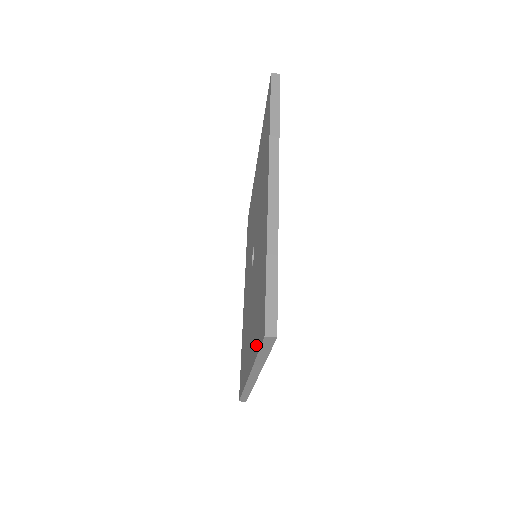
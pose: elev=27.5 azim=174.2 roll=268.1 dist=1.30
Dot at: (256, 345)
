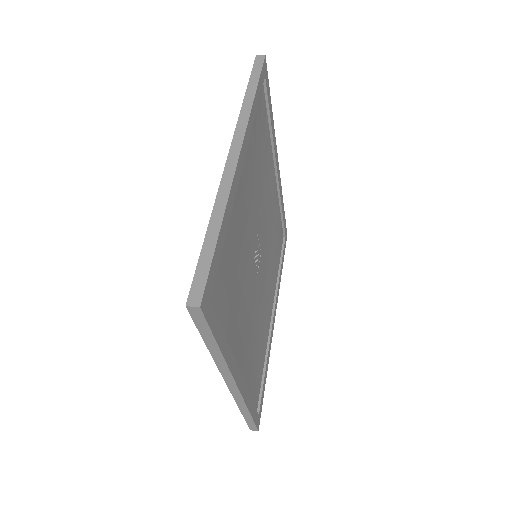
Dot at: occluded
